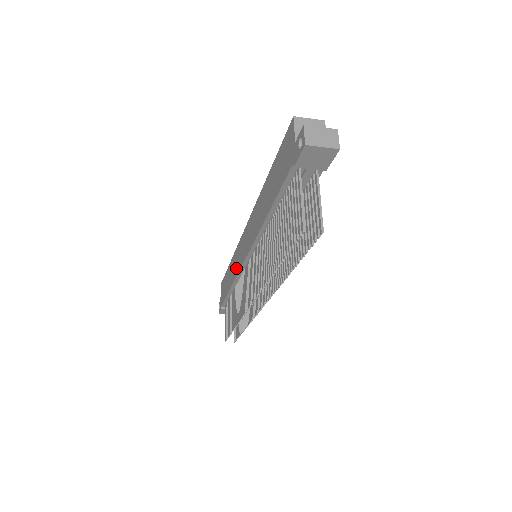
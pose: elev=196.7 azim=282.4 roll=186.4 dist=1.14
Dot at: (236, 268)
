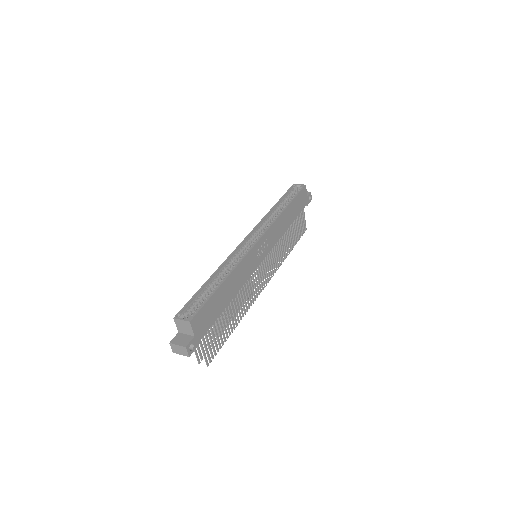
Dot at: occluded
